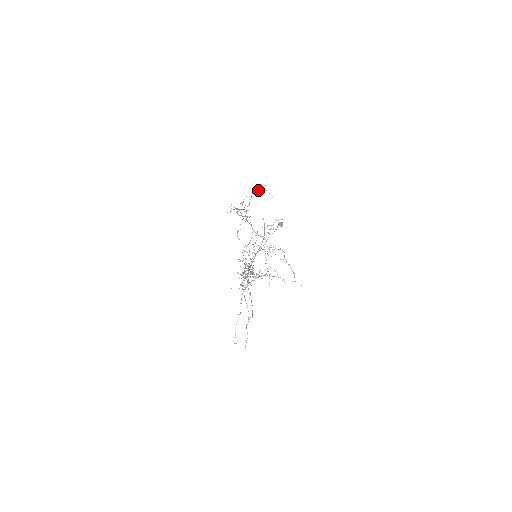
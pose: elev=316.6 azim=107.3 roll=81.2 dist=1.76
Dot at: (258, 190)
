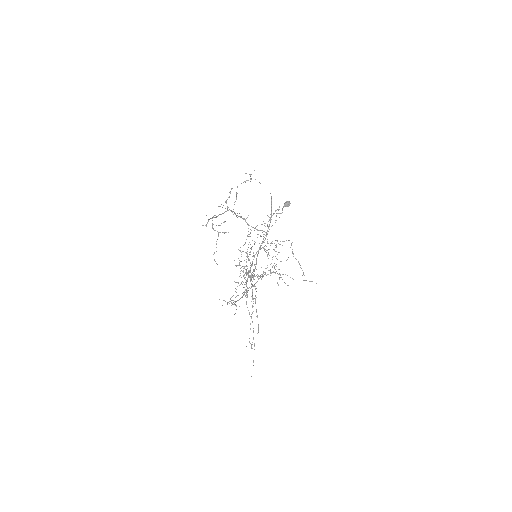
Dot at: (244, 181)
